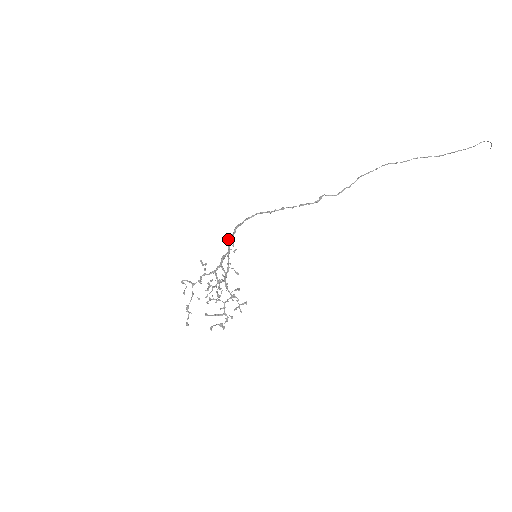
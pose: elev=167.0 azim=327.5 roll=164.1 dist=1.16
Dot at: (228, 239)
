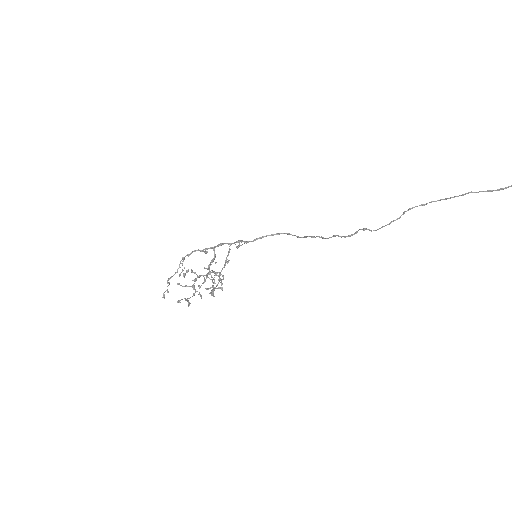
Dot at: (240, 240)
